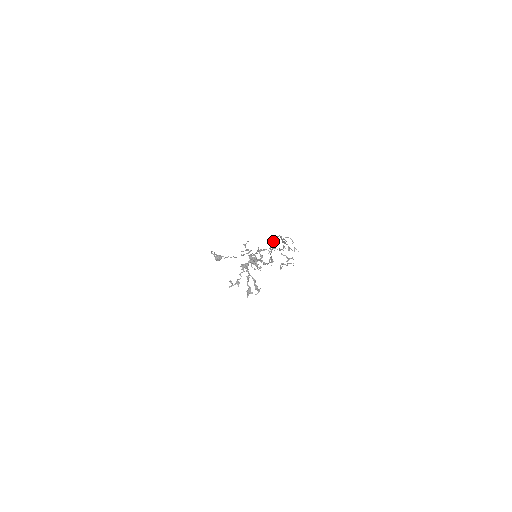
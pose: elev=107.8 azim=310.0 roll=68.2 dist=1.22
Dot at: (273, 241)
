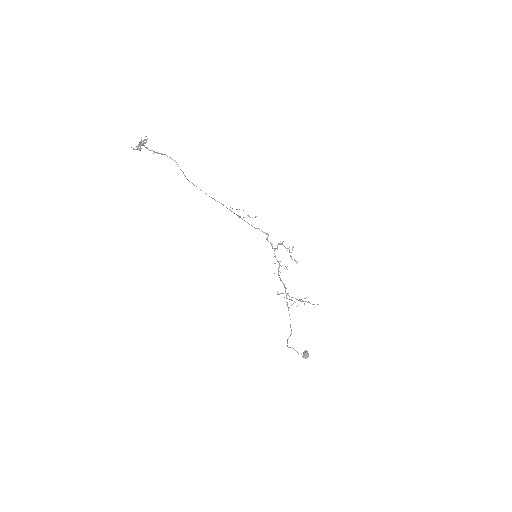
Dot at: (201, 190)
